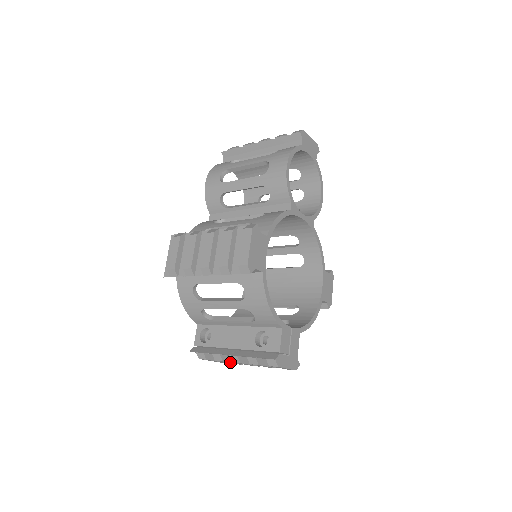
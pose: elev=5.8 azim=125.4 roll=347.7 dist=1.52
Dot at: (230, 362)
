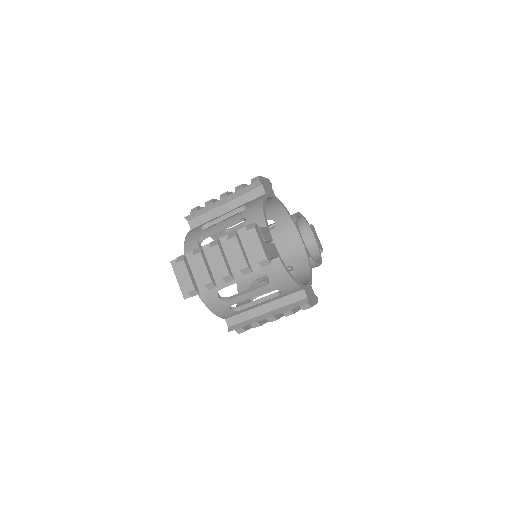
Dot at: (205, 263)
